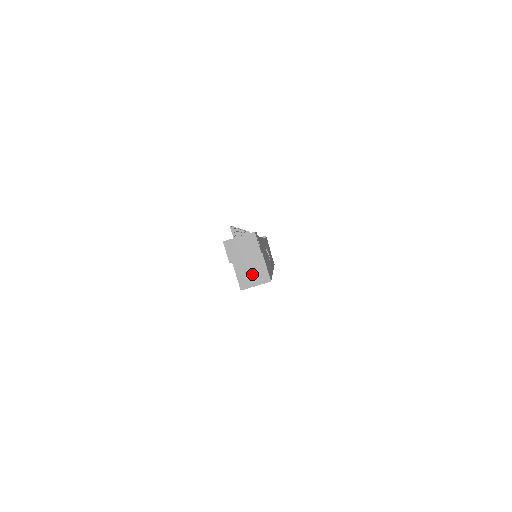
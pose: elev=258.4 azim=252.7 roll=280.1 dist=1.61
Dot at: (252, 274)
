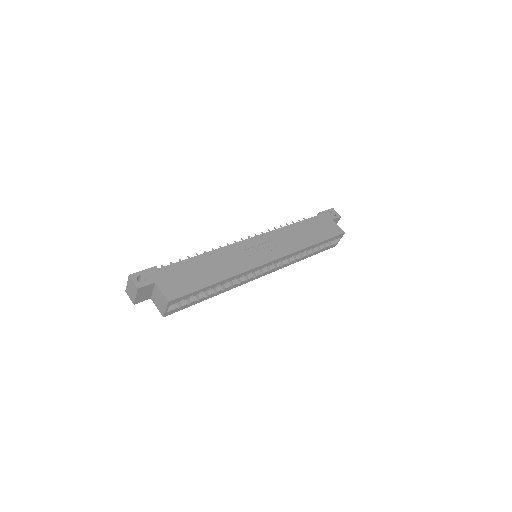
Dot at: (160, 302)
